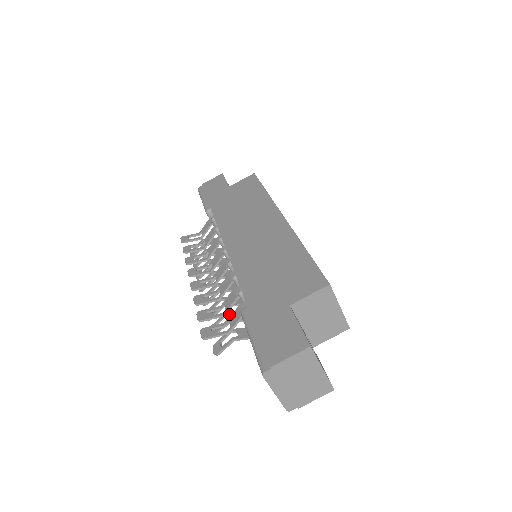
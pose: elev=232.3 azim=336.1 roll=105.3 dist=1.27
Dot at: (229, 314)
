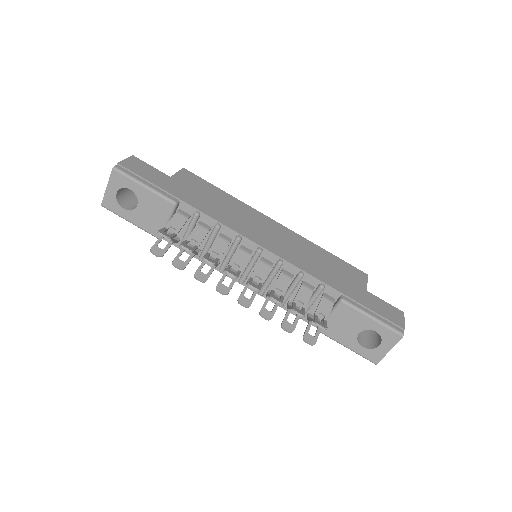
Dot at: (291, 309)
